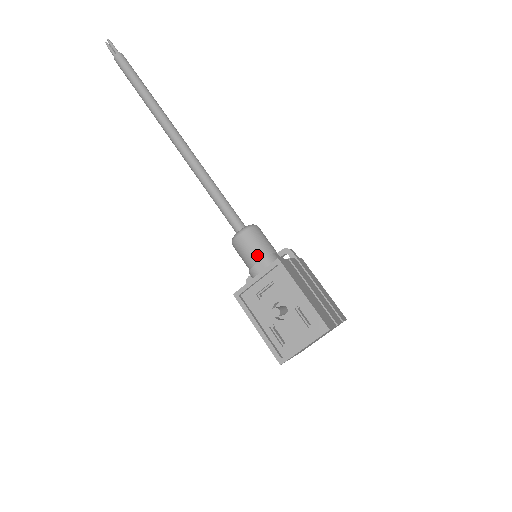
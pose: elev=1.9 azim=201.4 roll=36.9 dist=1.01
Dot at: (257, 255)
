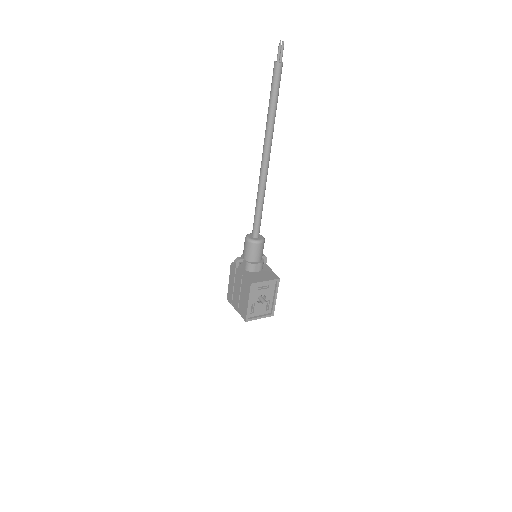
Dot at: (259, 258)
